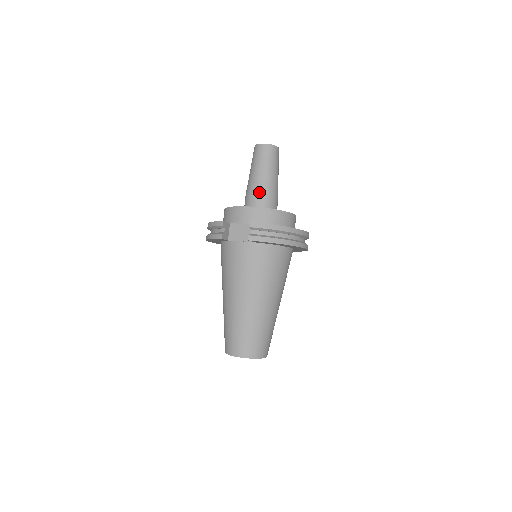
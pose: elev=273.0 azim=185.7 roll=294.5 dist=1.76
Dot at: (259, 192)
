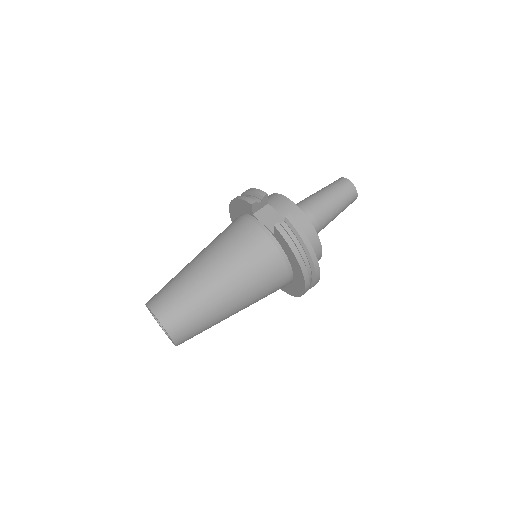
Dot at: (313, 209)
